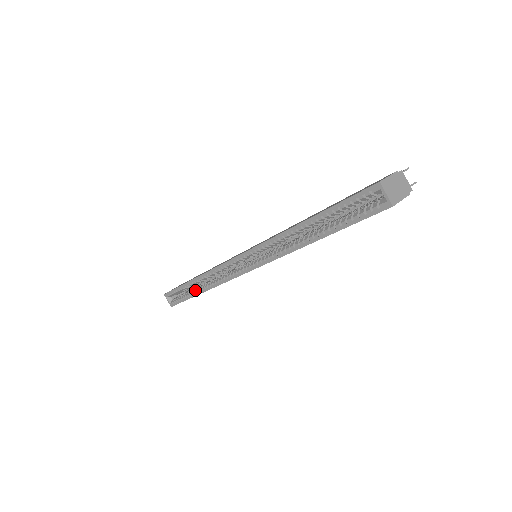
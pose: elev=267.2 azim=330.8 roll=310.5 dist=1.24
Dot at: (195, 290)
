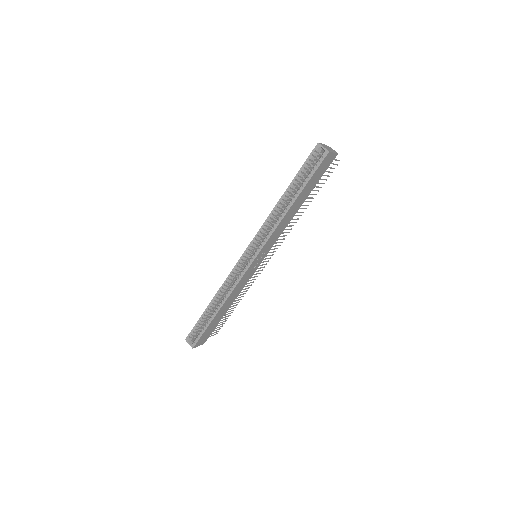
Dot at: (213, 313)
